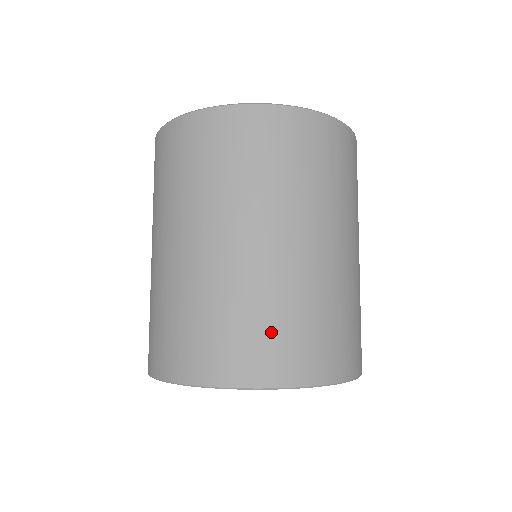
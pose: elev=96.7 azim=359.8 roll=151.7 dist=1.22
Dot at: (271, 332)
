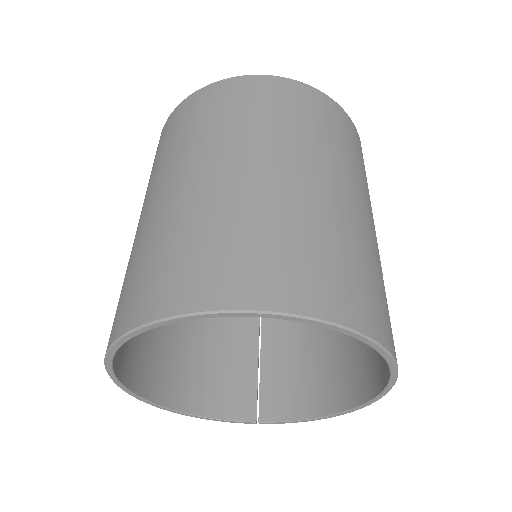
Dot at: (387, 305)
